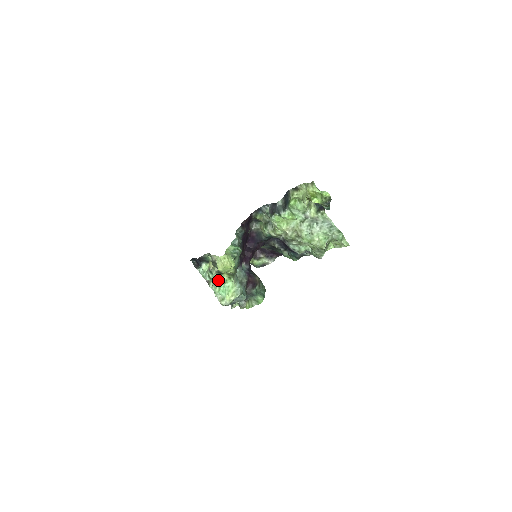
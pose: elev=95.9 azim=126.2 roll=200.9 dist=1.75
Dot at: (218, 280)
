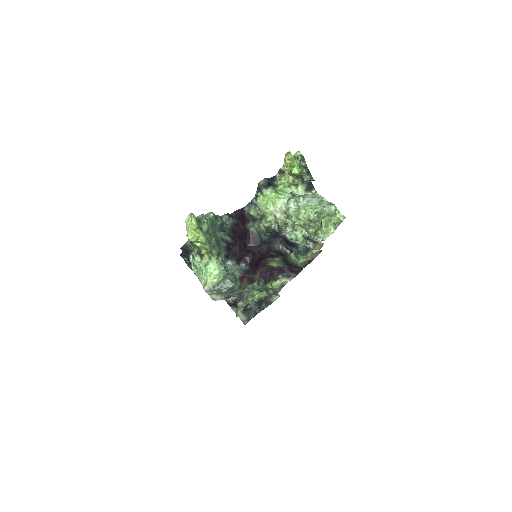
Dot at: (200, 264)
